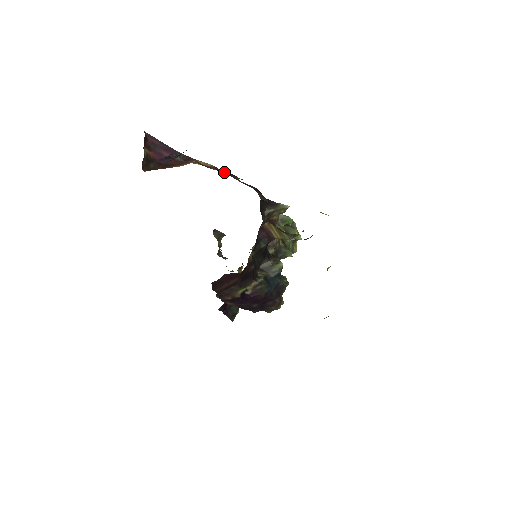
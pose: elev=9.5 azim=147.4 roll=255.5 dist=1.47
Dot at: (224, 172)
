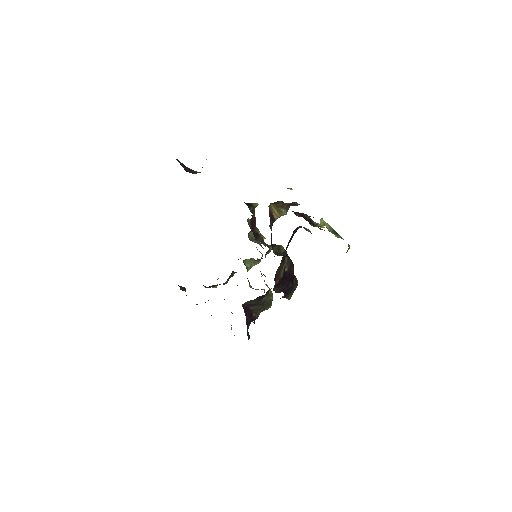
Dot at: occluded
